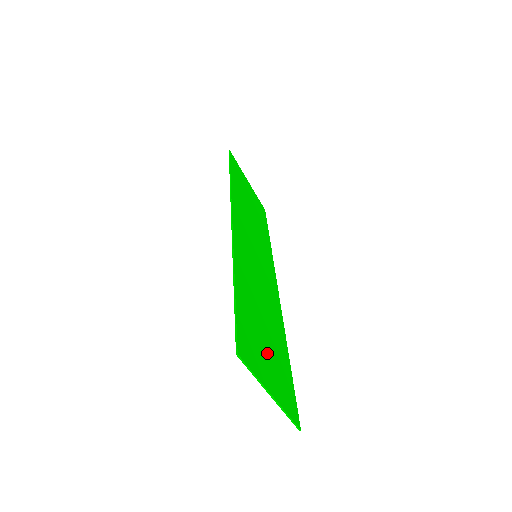
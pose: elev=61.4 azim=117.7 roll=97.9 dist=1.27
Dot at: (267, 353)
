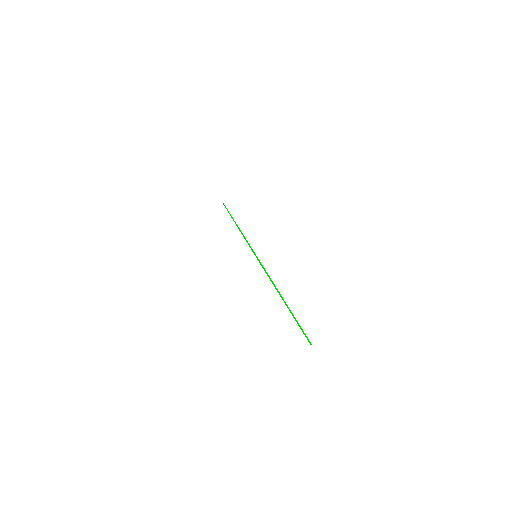
Dot at: occluded
